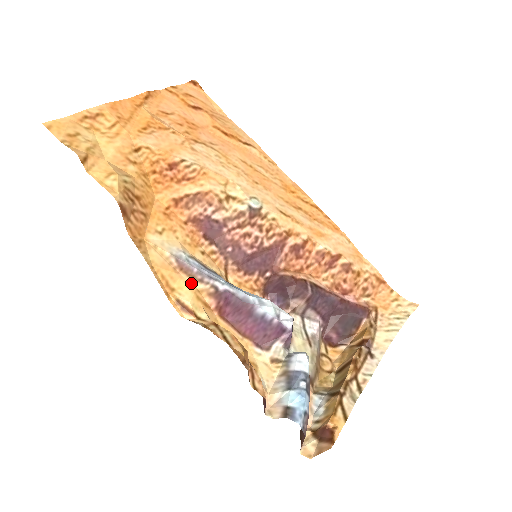
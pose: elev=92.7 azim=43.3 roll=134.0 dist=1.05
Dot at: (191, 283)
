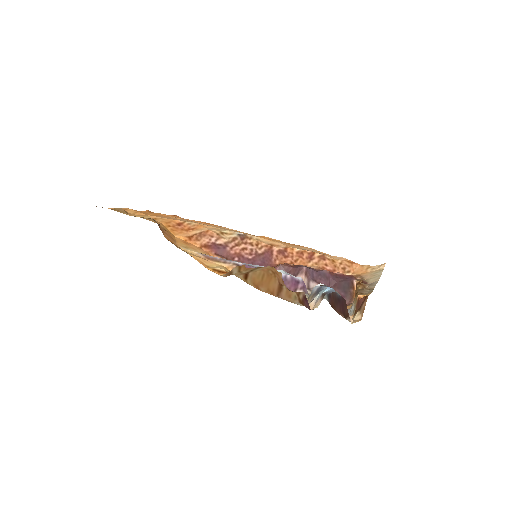
Dot at: (218, 264)
